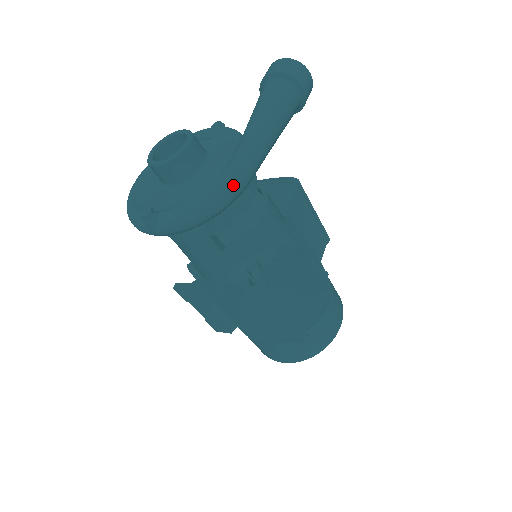
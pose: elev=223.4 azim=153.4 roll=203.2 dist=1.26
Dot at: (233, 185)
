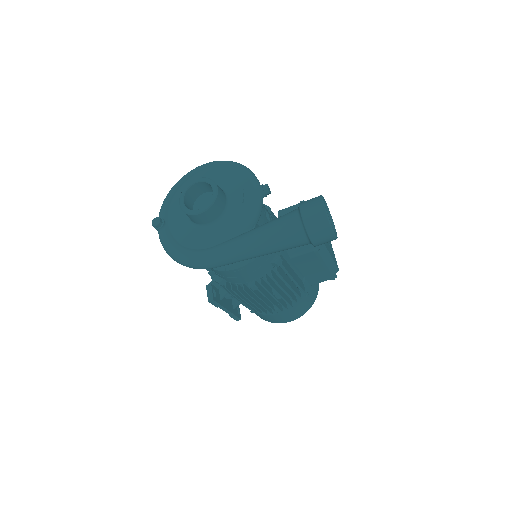
Dot at: (196, 266)
